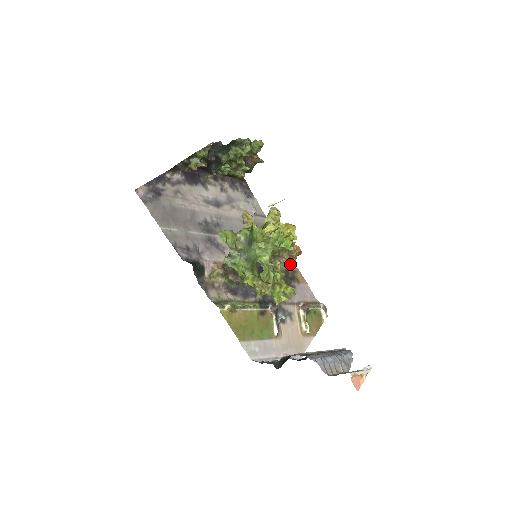
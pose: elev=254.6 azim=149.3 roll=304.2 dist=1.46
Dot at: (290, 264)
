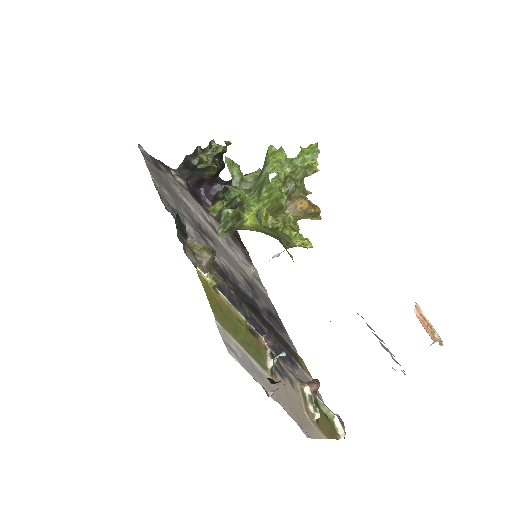
Dot at: (308, 205)
